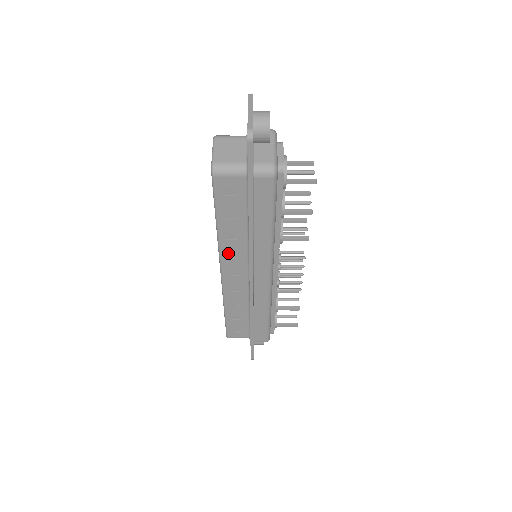
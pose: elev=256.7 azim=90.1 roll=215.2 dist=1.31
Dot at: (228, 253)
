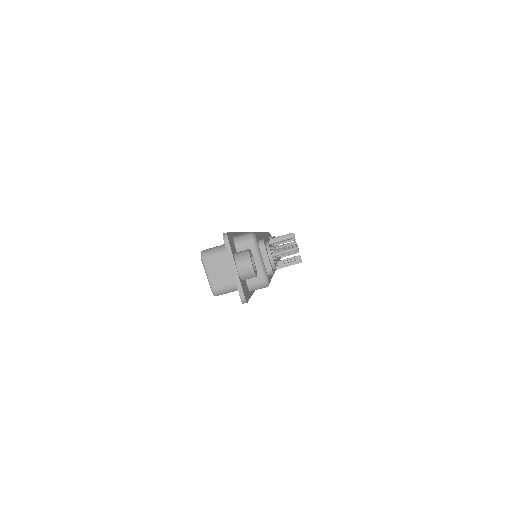
Dot at: occluded
